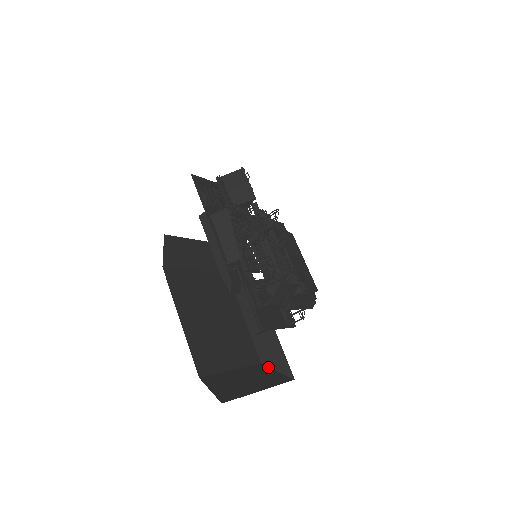
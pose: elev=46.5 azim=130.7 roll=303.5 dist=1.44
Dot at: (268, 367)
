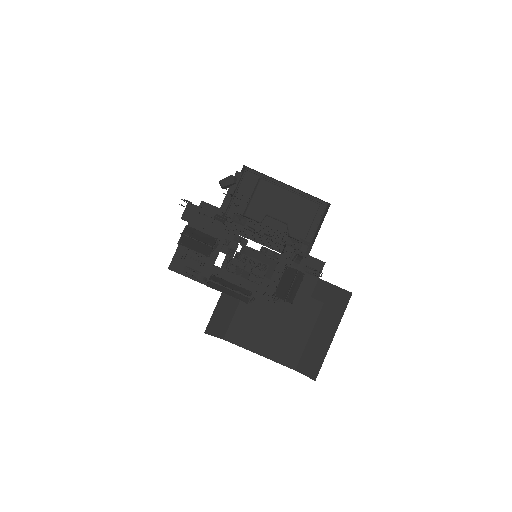
Dot at: (330, 302)
